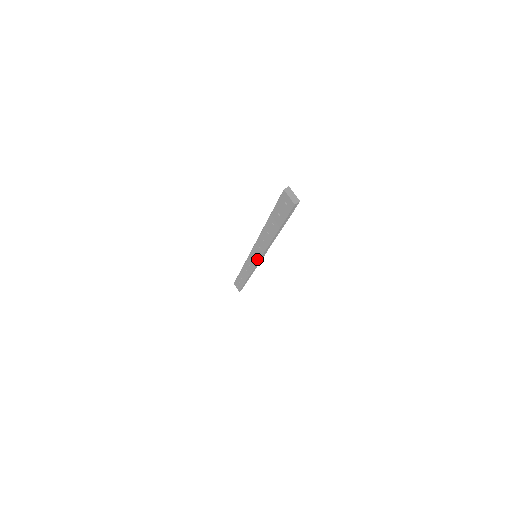
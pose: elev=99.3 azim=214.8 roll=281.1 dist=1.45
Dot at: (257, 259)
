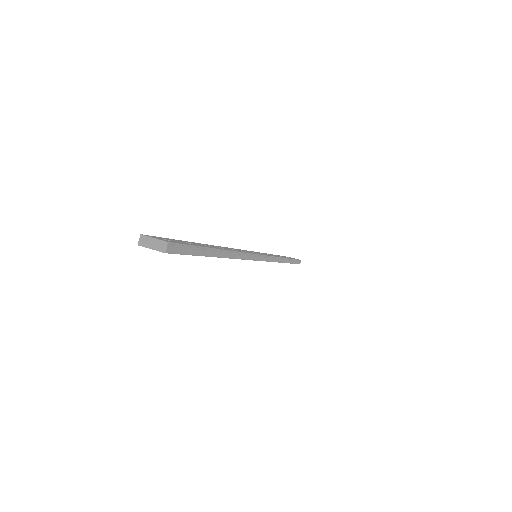
Dot at: occluded
